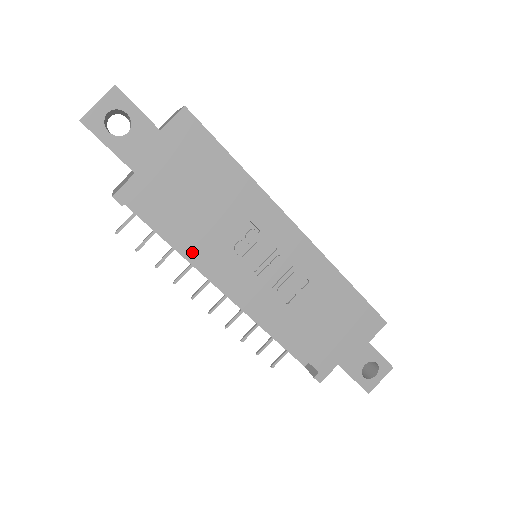
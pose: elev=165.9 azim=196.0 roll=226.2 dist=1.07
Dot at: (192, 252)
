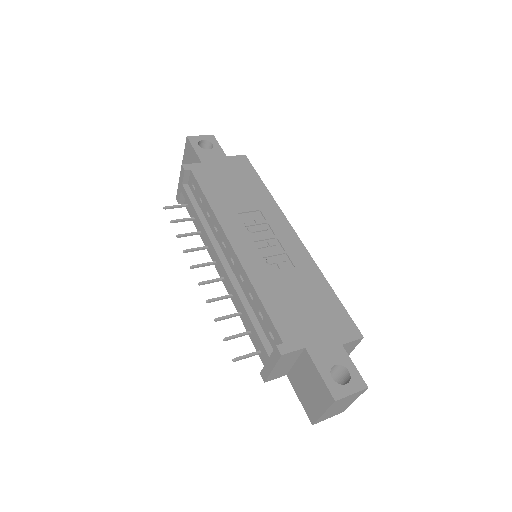
Dot at: (214, 208)
